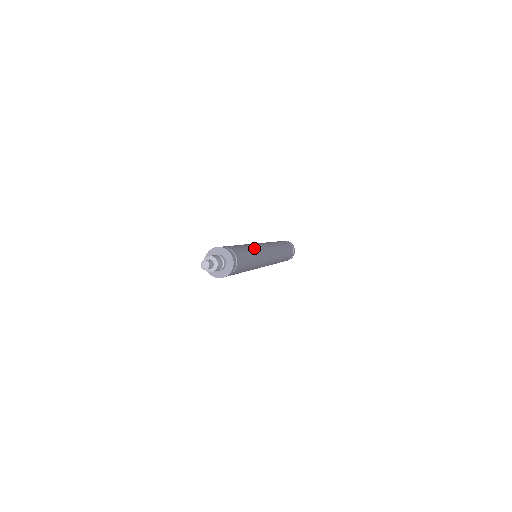
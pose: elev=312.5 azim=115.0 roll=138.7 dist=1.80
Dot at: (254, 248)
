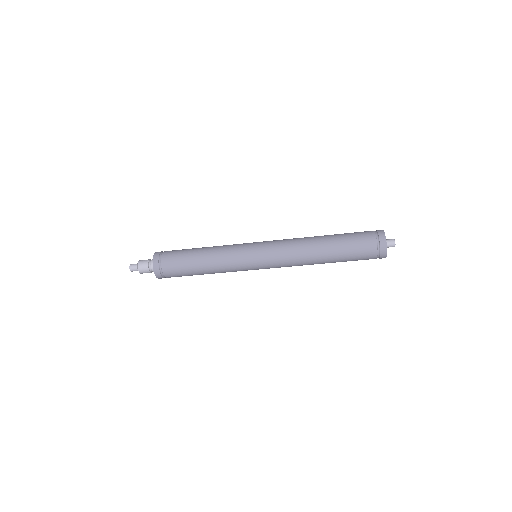
Dot at: (221, 266)
